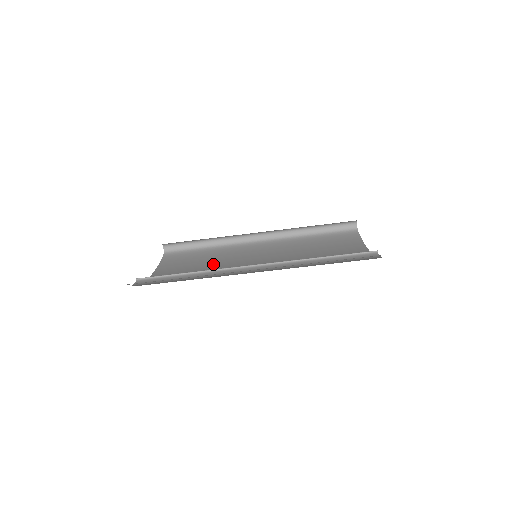
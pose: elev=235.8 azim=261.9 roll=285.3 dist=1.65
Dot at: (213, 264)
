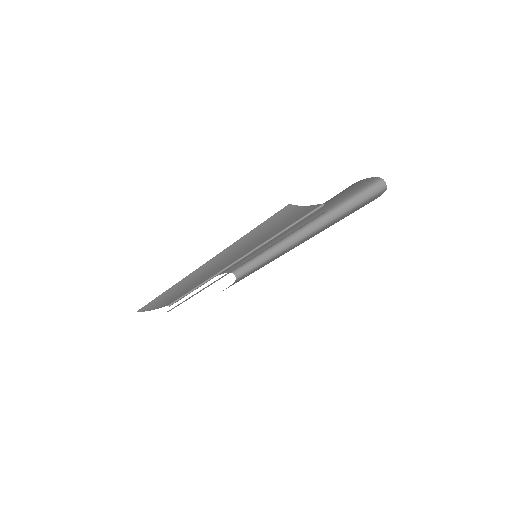
Dot at: occluded
